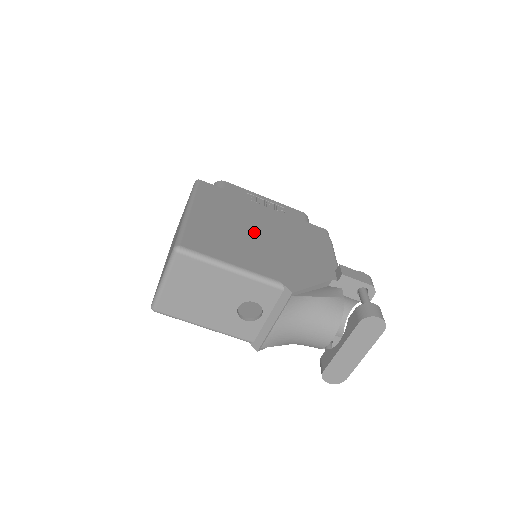
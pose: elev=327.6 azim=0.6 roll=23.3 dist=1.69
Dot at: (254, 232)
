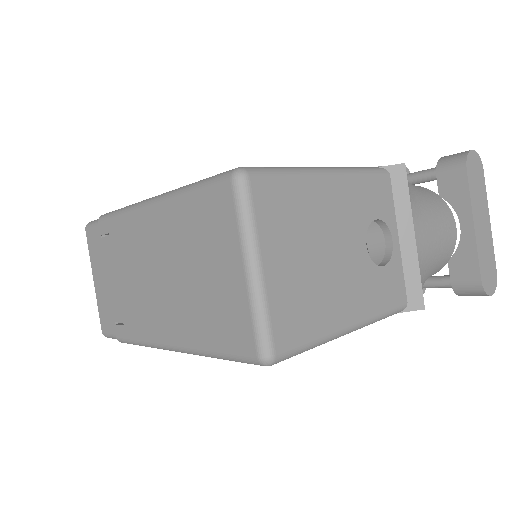
Dot at: occluded
